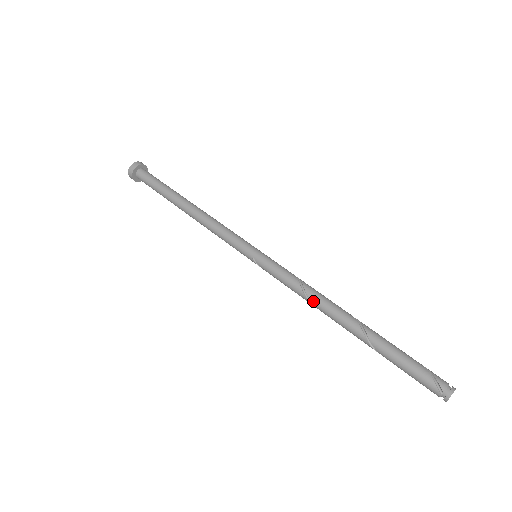
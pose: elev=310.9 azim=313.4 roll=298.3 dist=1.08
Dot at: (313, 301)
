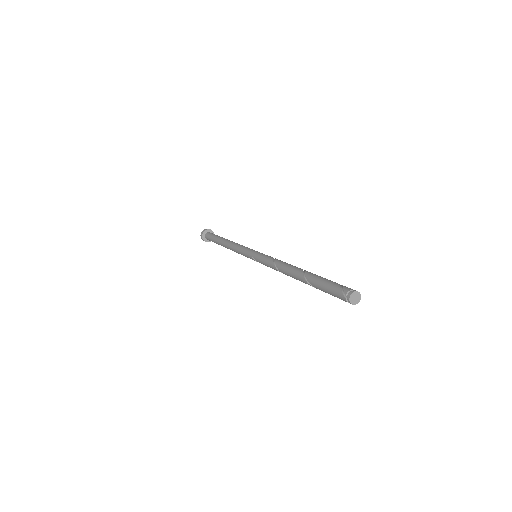
Dot at: (279, 268)
